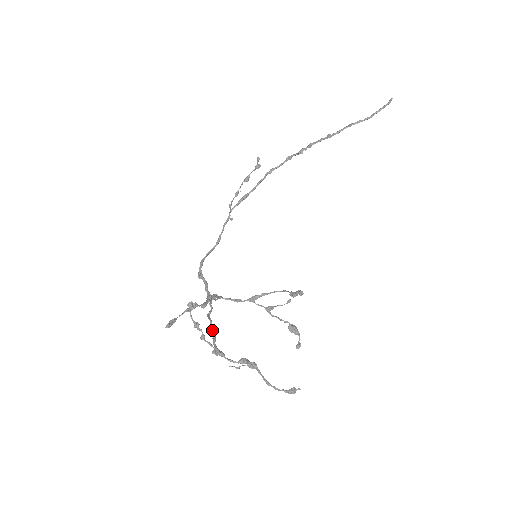
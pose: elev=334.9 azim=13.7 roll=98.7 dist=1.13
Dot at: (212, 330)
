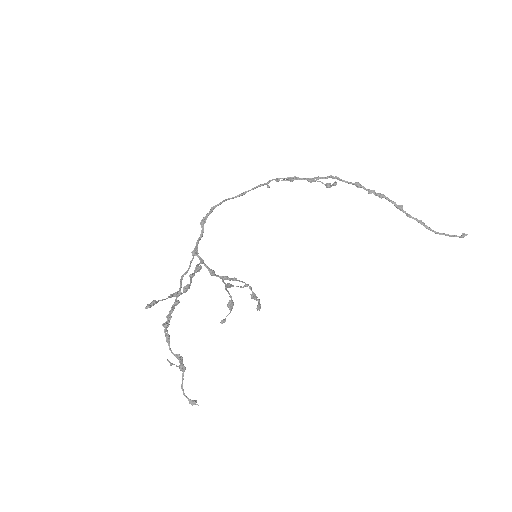
Dot at: (176, 299)
